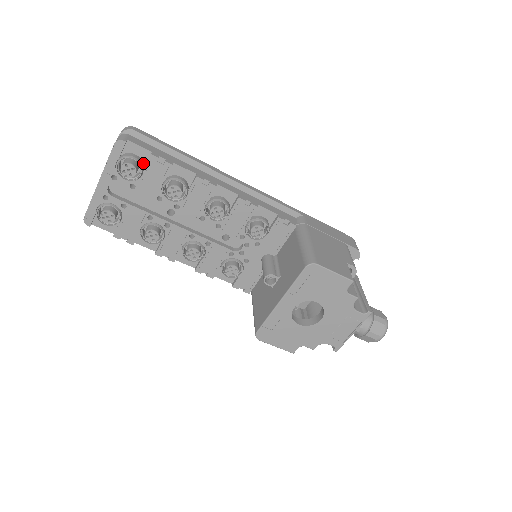
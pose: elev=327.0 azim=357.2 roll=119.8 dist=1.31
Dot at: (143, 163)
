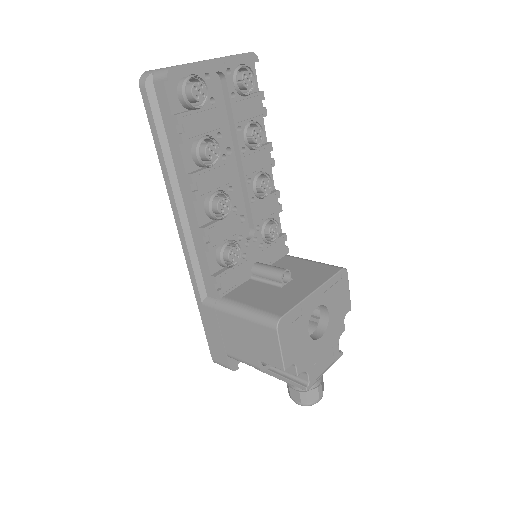
Dot at: (247, 91)
